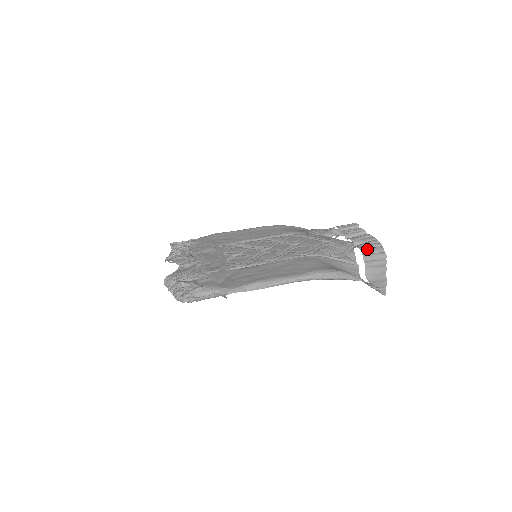
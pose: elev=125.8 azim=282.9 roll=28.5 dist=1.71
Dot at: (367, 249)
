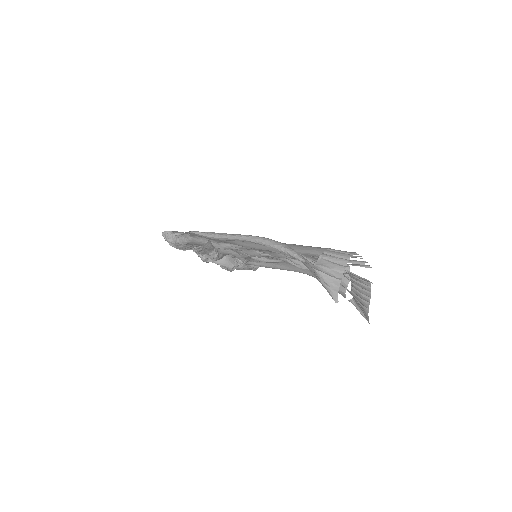
Dot at: occluded
